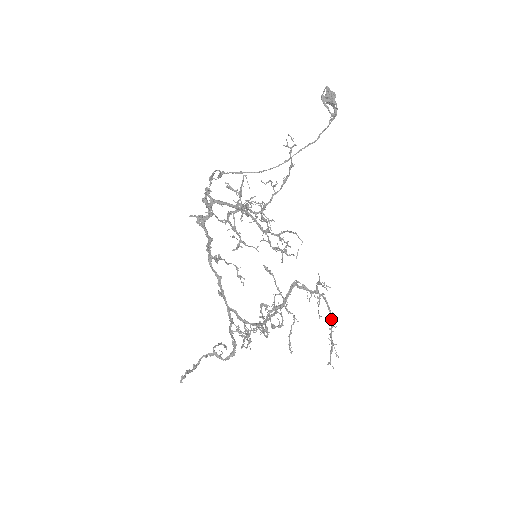
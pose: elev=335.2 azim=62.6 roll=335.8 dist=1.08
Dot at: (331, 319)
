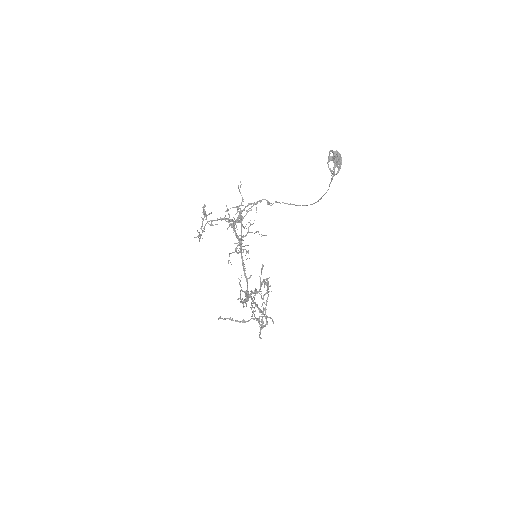
Dot at: (265, 308)
